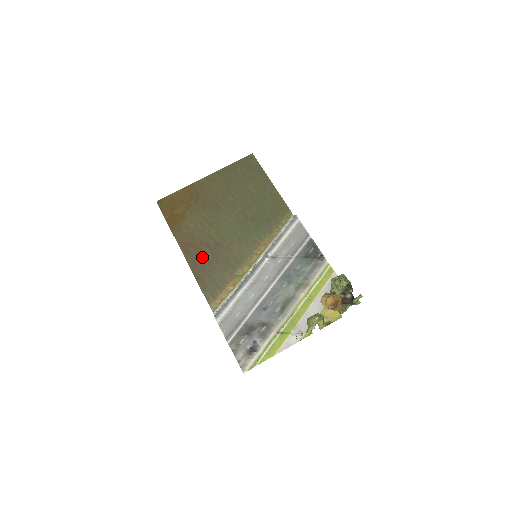
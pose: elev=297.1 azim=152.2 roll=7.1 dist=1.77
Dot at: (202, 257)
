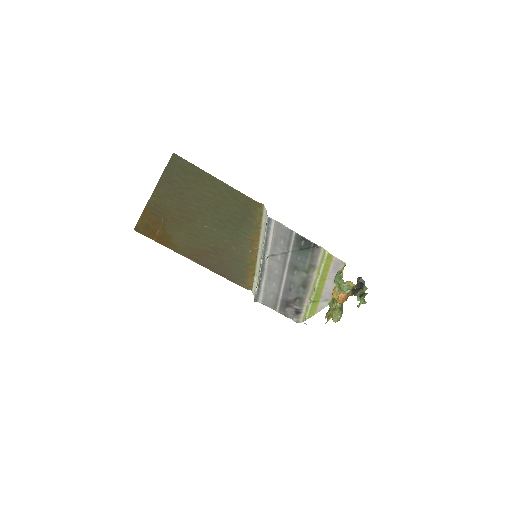
Dot at: (212, 261)
